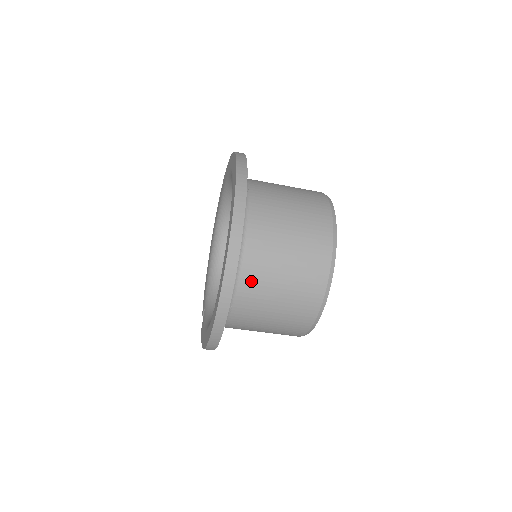
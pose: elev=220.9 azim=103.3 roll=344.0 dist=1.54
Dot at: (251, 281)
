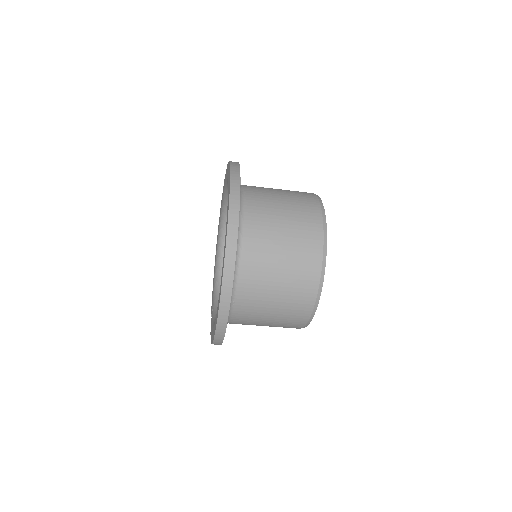
Dot at: (250, 276)
